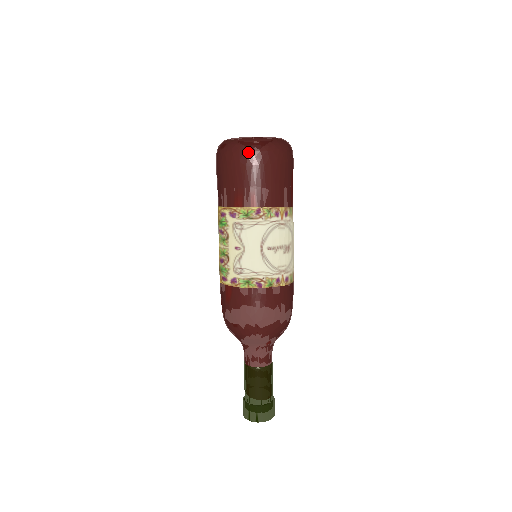
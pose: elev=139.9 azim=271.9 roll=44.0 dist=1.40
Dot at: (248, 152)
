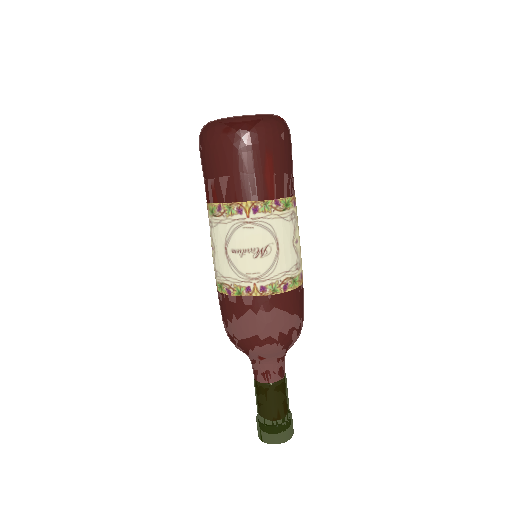
Dot at: (205, 140)
